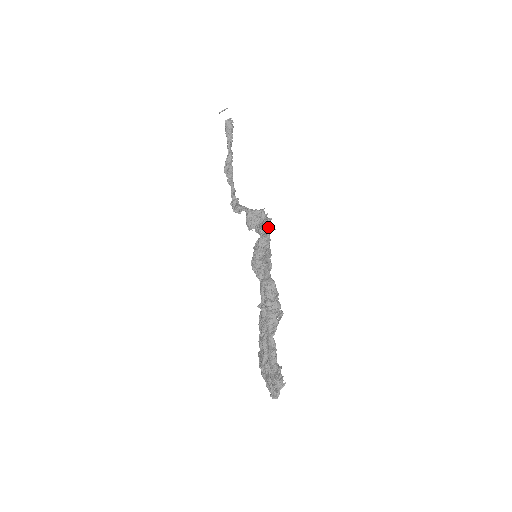
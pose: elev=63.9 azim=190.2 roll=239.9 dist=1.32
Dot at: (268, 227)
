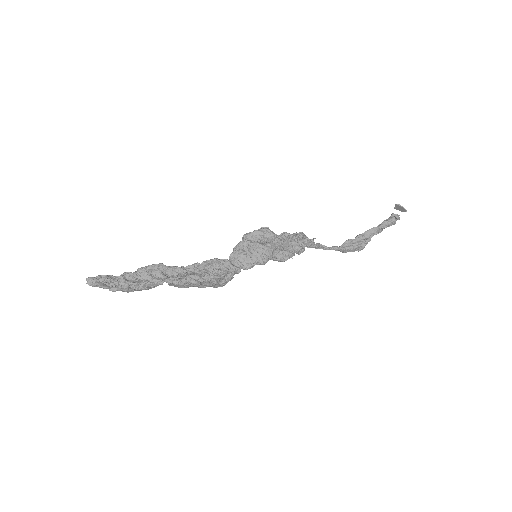
Dot at: (288, 240)
